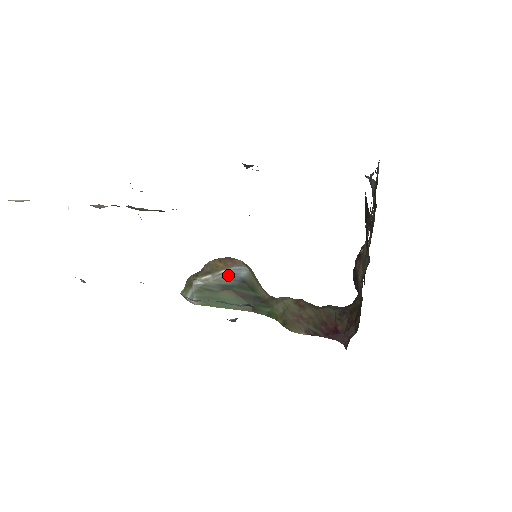
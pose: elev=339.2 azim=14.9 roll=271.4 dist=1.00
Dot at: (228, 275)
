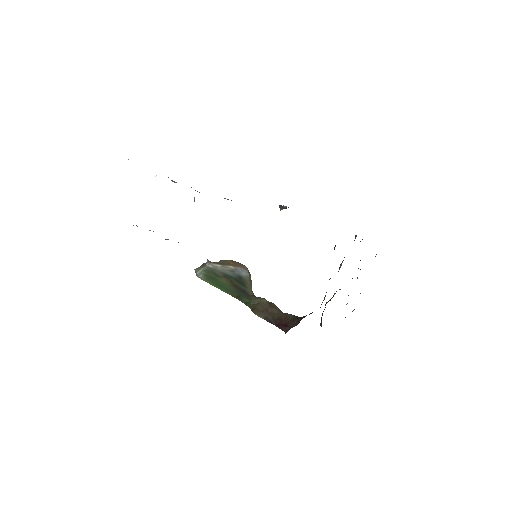
Dot at: (233, 270)
